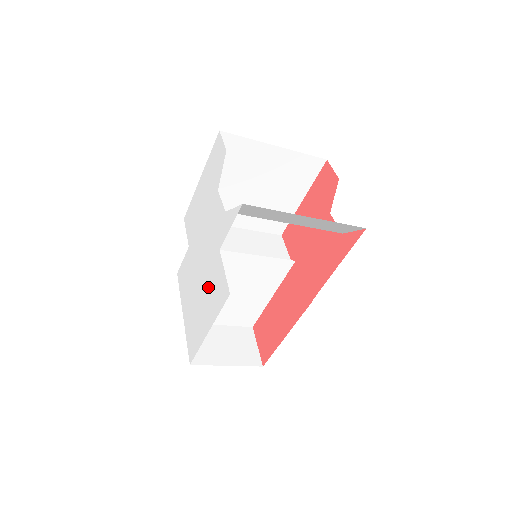
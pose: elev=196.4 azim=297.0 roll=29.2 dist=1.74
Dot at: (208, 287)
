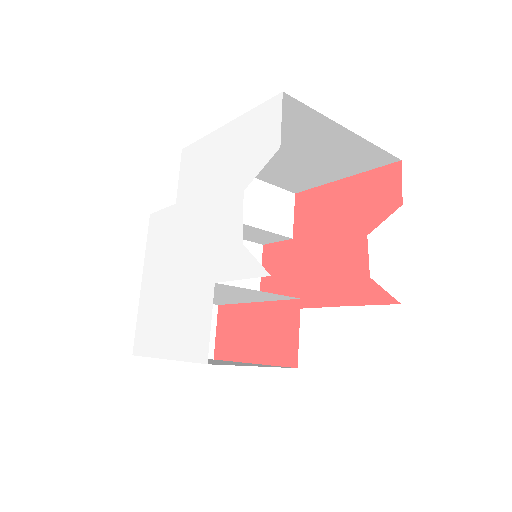
Dot at: (183, 305)
